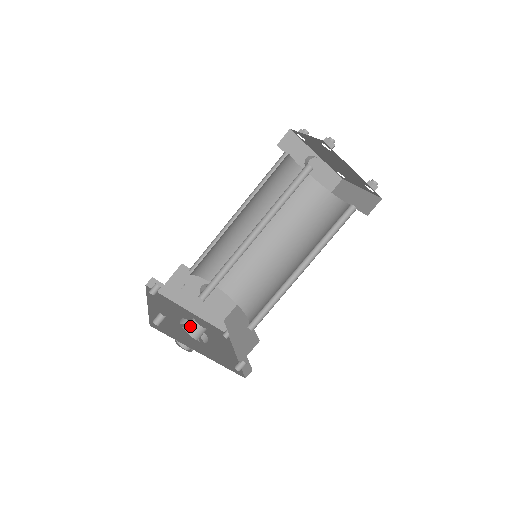
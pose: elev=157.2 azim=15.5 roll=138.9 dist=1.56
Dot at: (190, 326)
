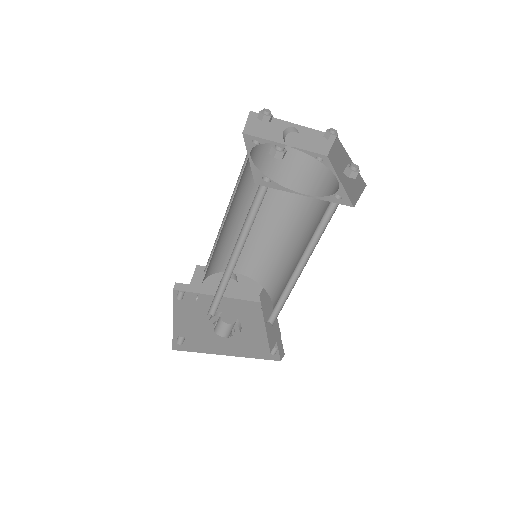
Dot at: (219, 324)
